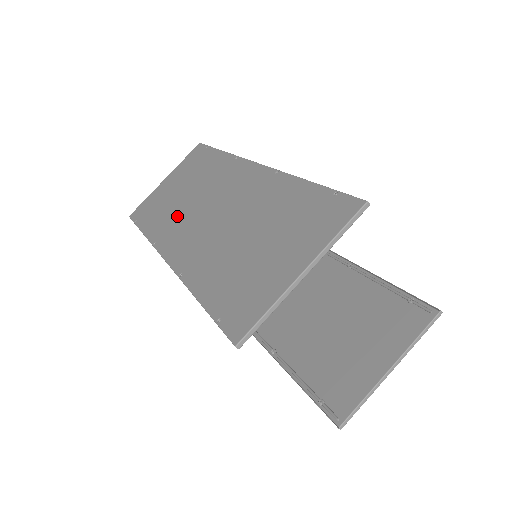
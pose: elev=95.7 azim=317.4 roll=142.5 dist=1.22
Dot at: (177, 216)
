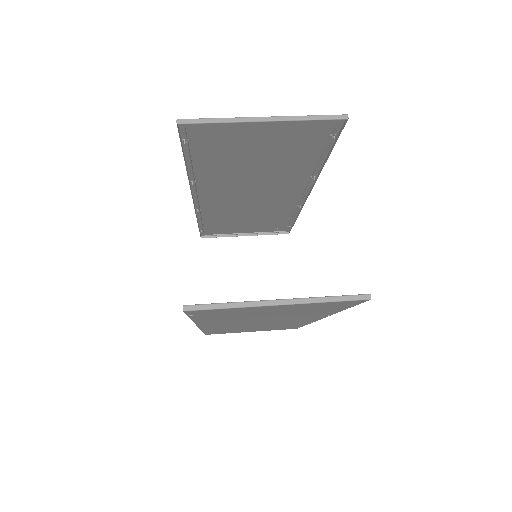
Dot at: (228, 209)
